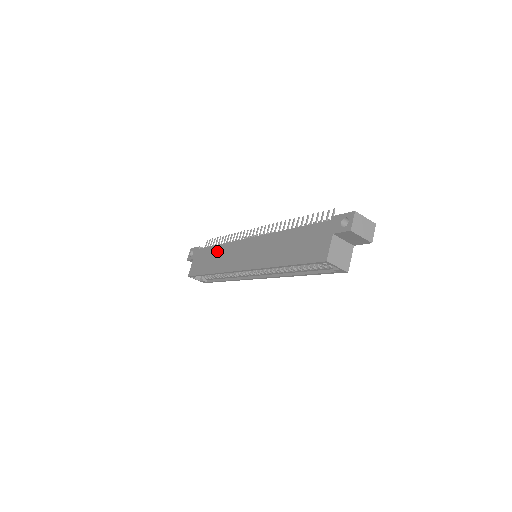
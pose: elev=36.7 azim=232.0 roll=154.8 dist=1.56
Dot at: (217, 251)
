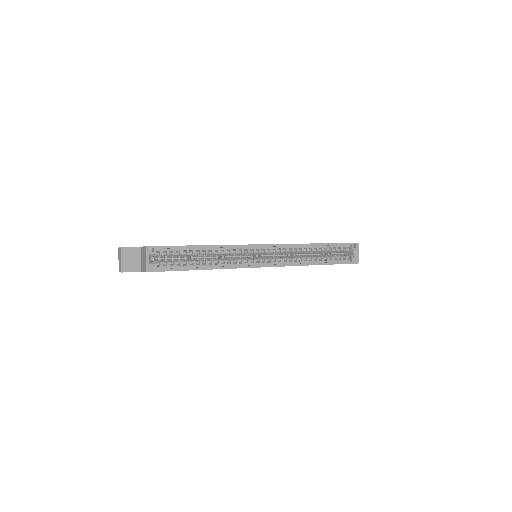
Dot at: occluded
